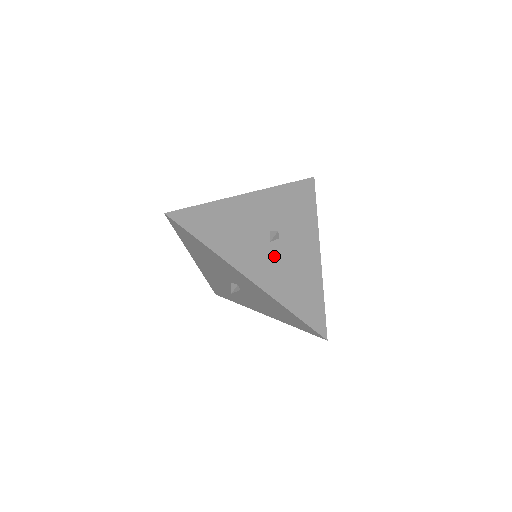
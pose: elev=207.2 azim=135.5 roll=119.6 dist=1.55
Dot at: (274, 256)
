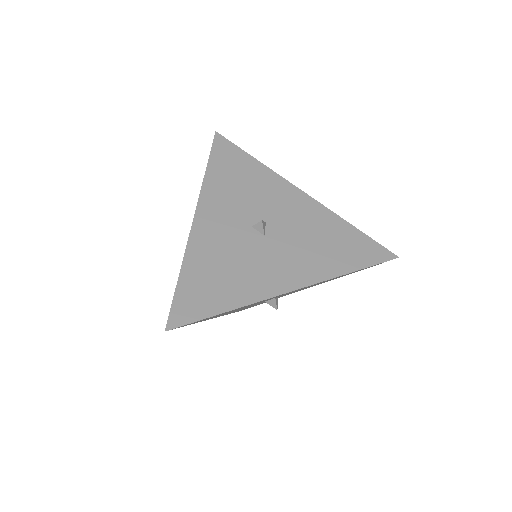
Dot at: occluded
